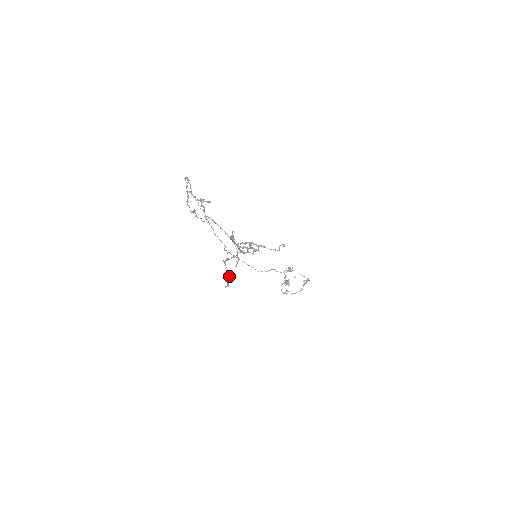
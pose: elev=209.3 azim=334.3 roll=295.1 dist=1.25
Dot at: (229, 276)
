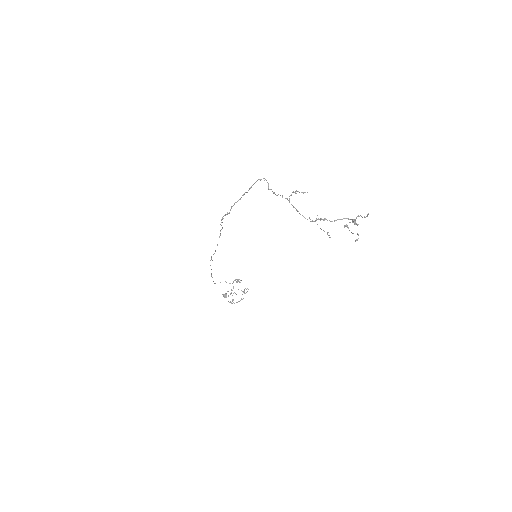
Dot at: (358, 234)
